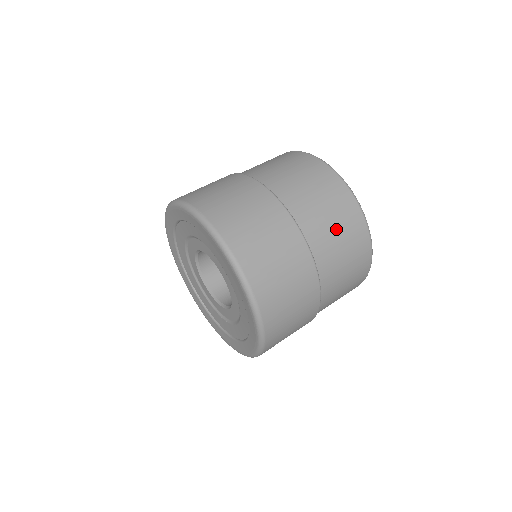
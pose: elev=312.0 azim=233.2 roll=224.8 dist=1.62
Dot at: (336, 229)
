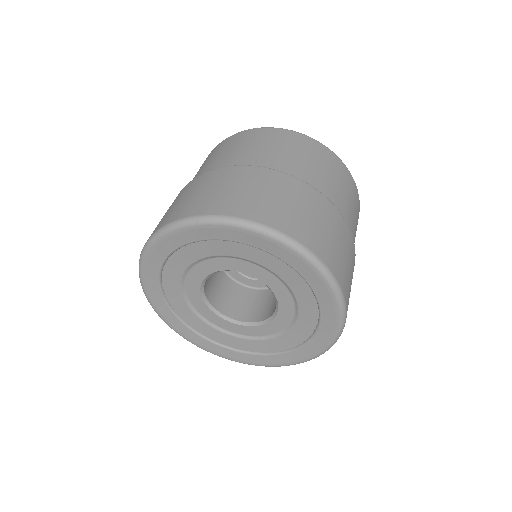
Dot at: occluded
